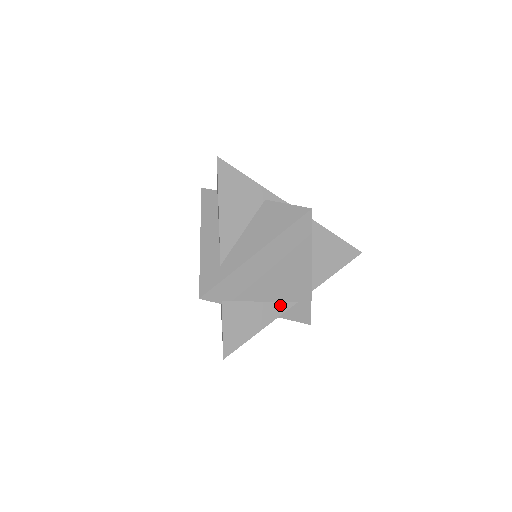
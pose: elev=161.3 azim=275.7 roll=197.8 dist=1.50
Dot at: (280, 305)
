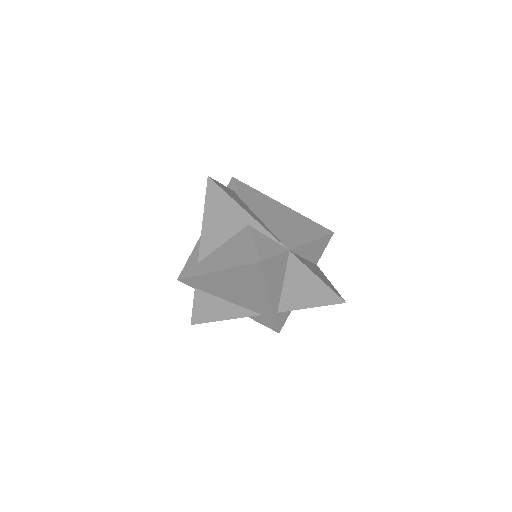
Dot at: (245, 310)
